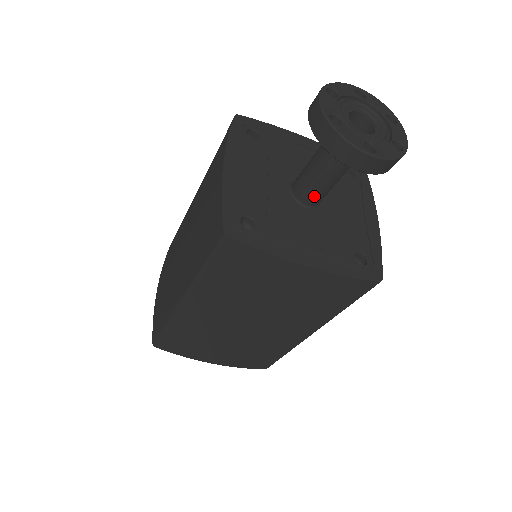
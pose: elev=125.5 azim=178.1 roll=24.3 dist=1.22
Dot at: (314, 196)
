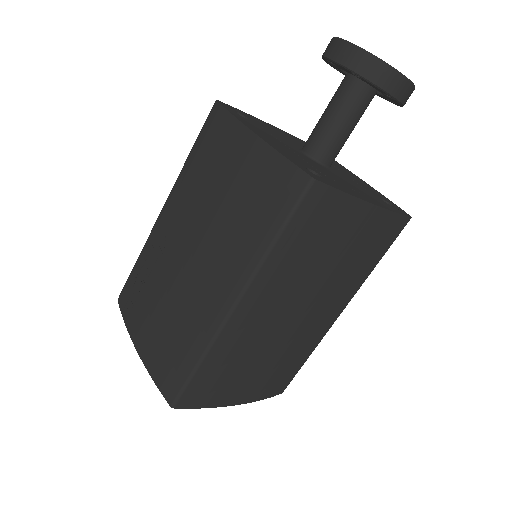
Dot at: (334, 152)
